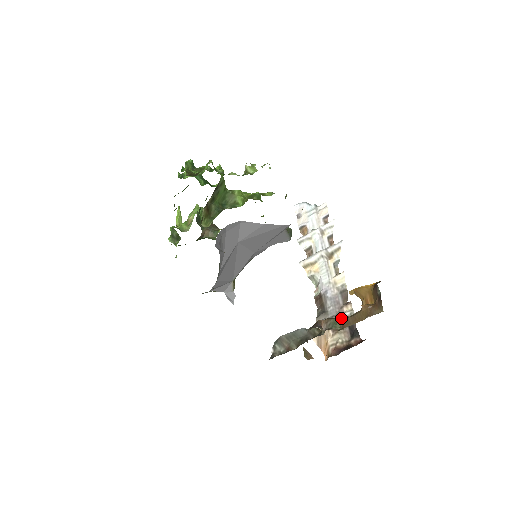
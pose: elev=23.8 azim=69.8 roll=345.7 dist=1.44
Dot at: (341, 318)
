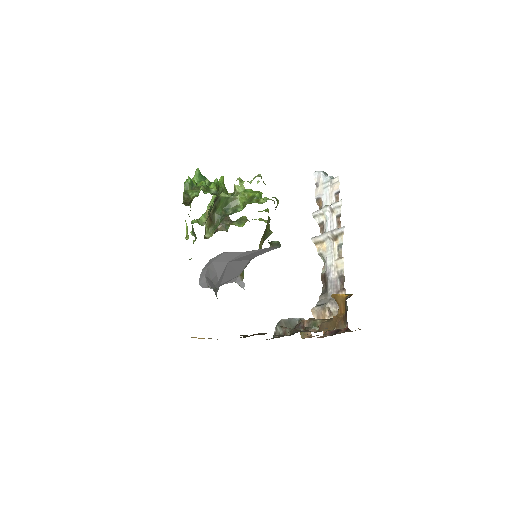
Dot at: (320, 321)
